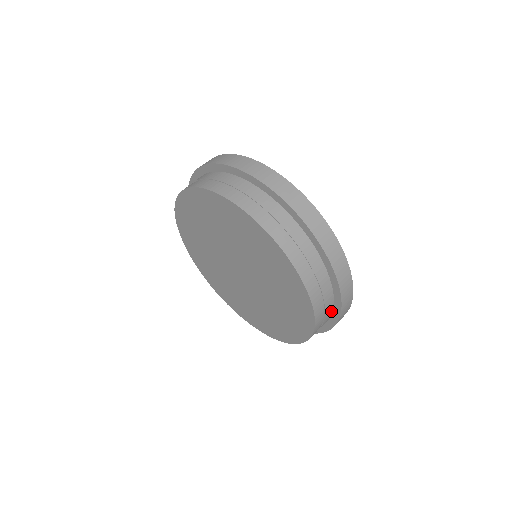
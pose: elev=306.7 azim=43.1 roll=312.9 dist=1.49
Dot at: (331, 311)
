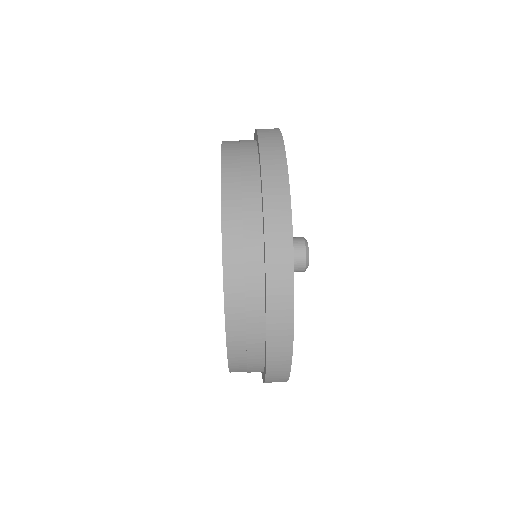
Dot at: (260, 226)
